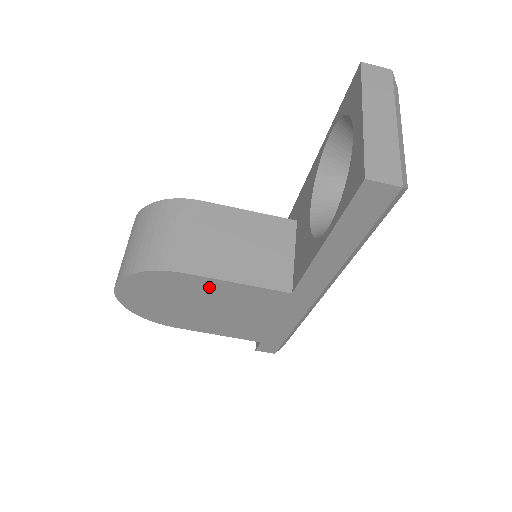
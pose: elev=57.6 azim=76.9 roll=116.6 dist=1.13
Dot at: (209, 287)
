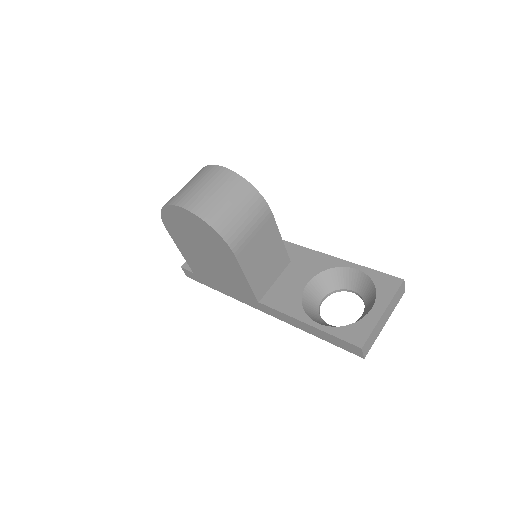
Dot at: (231, 264)
